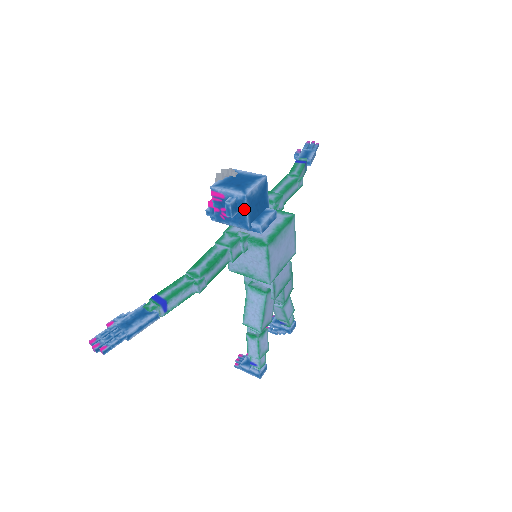
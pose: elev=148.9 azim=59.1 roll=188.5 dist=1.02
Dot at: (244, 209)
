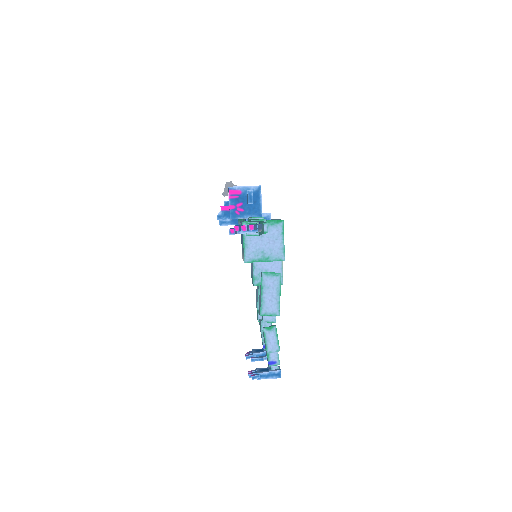
Dot at: (259, 198)
